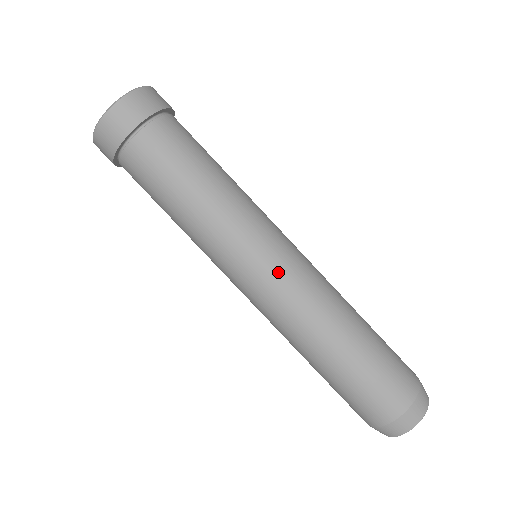
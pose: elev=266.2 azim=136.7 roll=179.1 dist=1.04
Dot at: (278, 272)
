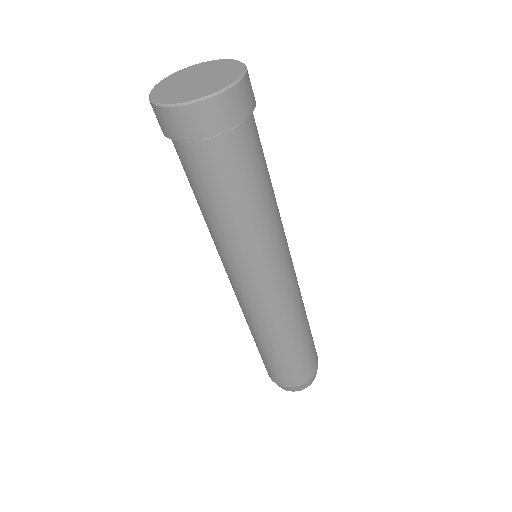
Dot at: (292, 274)
